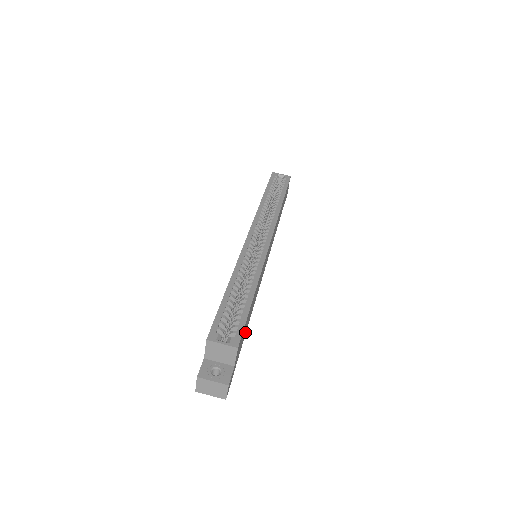
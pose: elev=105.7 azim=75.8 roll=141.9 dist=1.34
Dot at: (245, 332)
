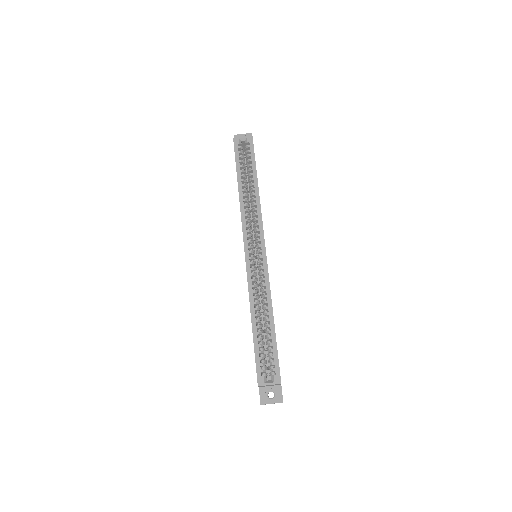
Dot at: occluded
